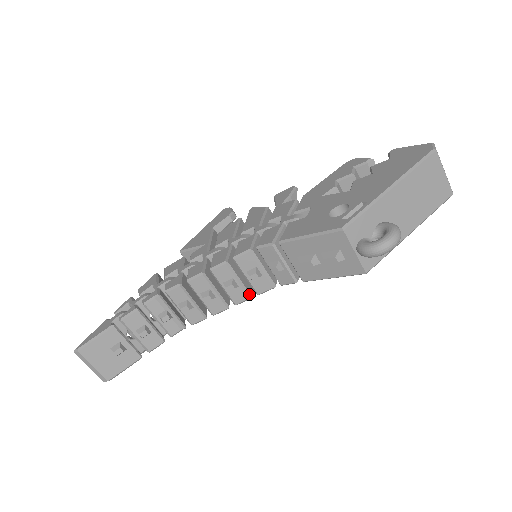
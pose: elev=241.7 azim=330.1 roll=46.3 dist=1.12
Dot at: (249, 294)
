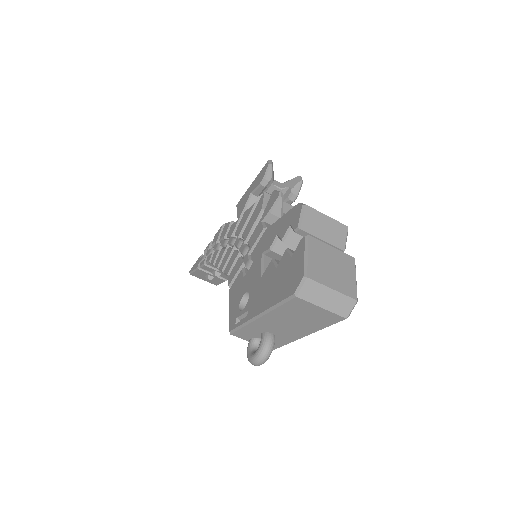
Dot at: occluded
